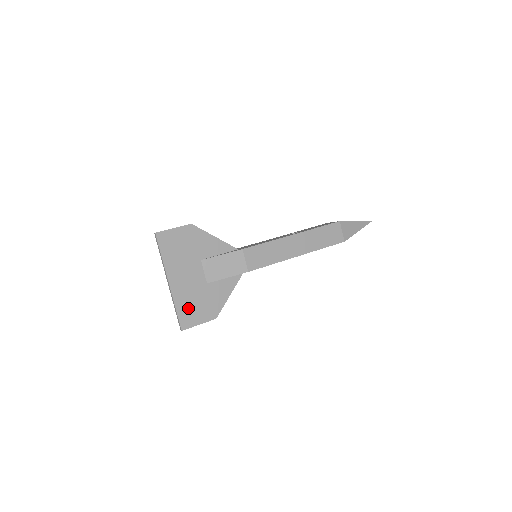
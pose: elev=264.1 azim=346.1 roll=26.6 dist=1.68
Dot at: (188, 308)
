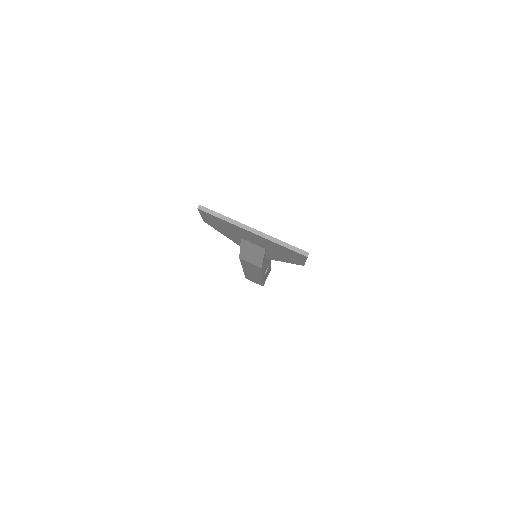
Dot at: occluded
